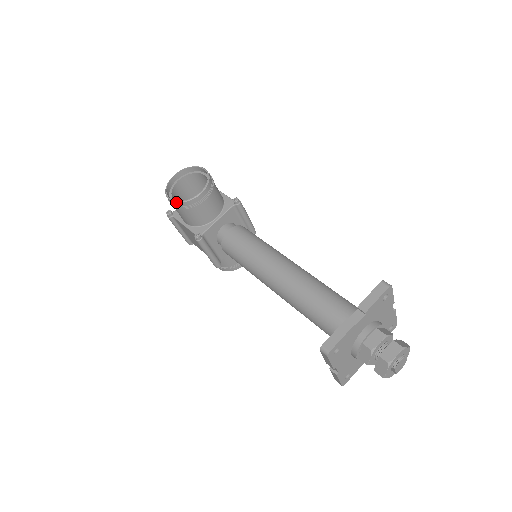
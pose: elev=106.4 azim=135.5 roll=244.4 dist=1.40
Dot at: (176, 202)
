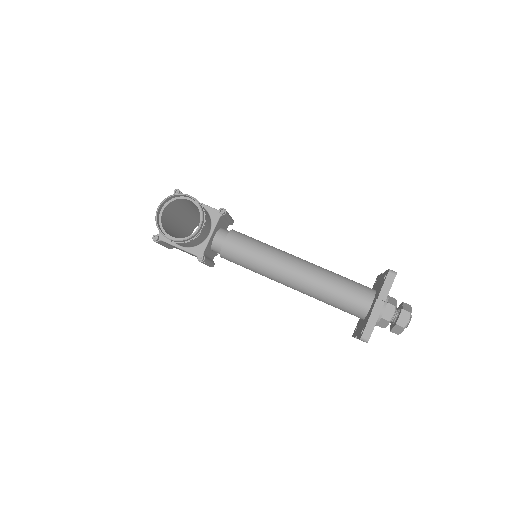
Dot at: (178, 241)
